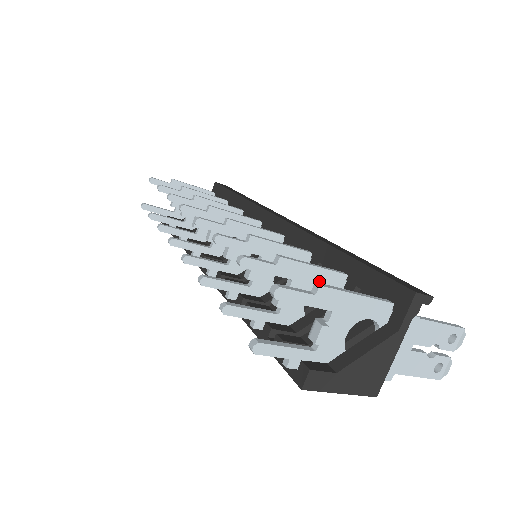
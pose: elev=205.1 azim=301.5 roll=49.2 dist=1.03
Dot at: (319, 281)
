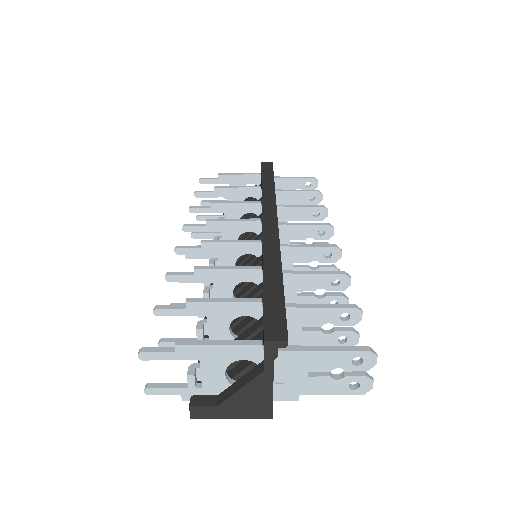
Dot at: (234, 312)
